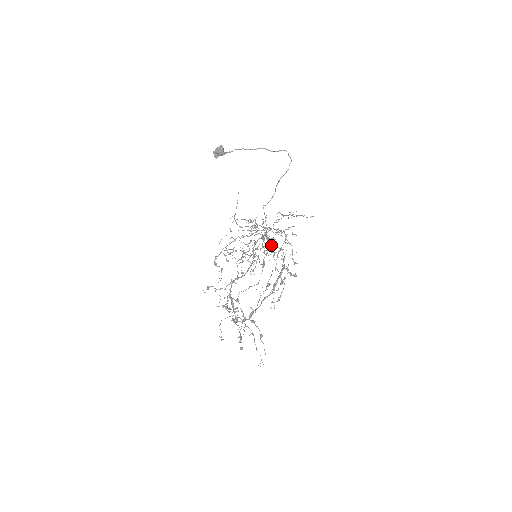
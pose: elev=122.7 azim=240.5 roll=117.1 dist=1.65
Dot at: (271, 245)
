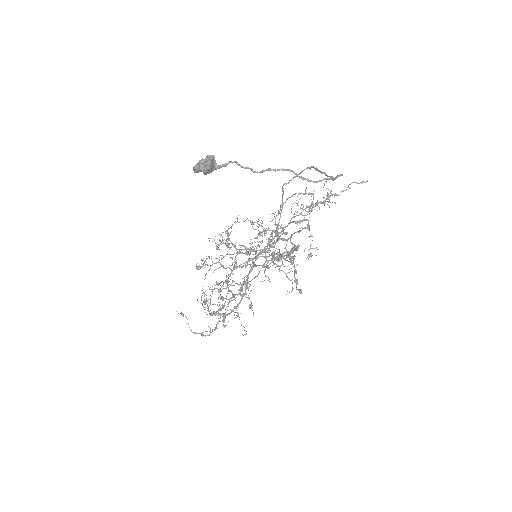
Dot at: occluded
